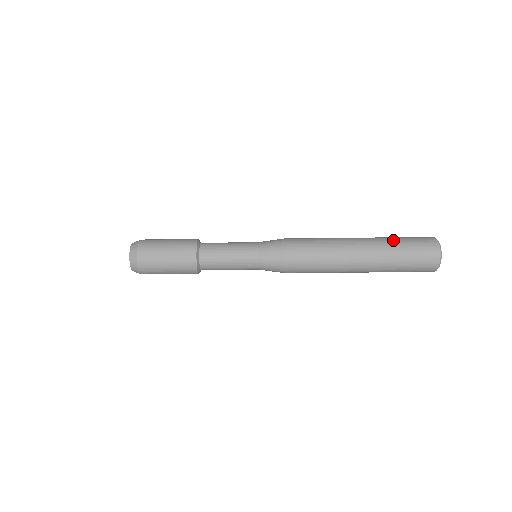
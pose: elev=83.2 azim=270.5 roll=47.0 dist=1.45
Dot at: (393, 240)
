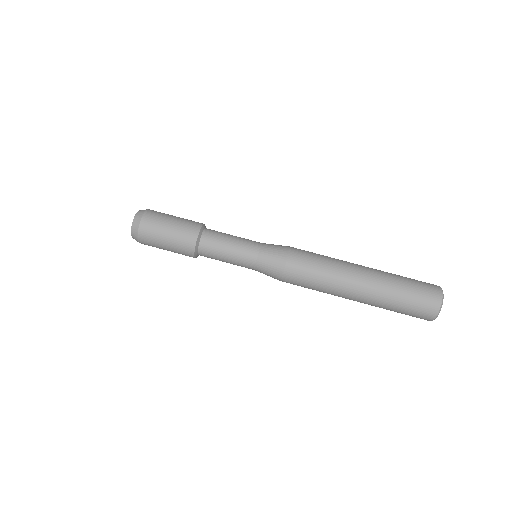
Dot at: (395, 274)
